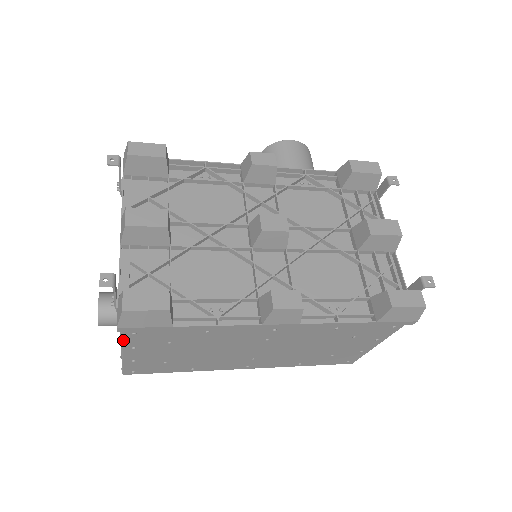
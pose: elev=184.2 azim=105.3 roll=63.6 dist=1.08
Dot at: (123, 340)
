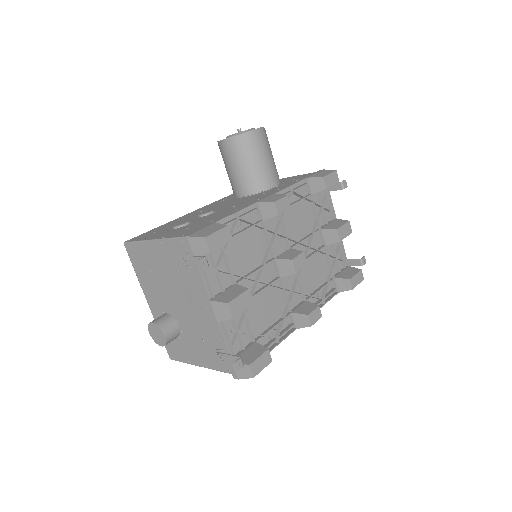
Dot at: (220, 370)
